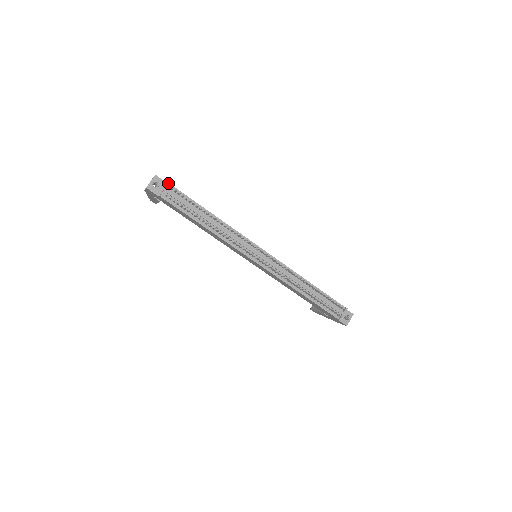
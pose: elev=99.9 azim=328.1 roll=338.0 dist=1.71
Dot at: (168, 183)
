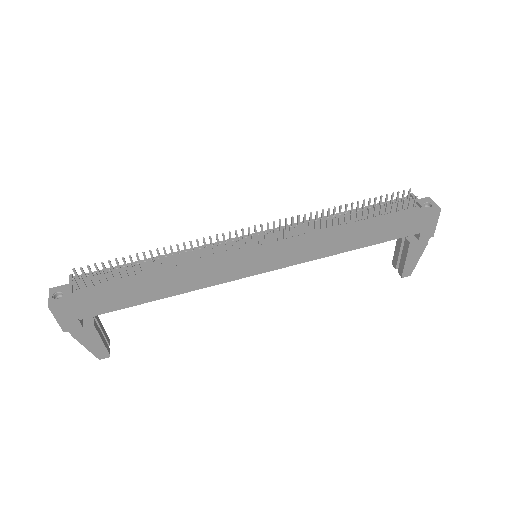
Dot at: occluded
